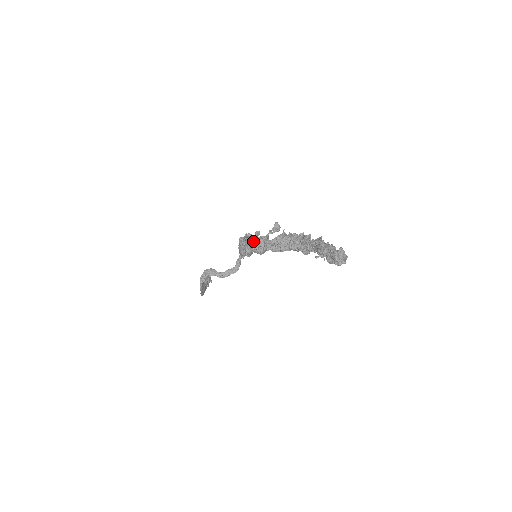
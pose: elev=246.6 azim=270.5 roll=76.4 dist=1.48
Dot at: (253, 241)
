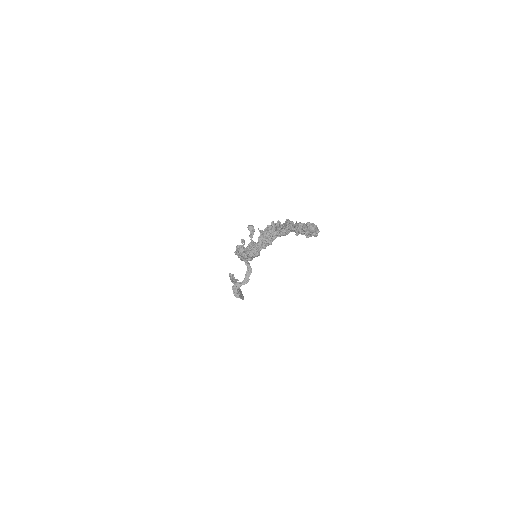
Dot at: occluded
